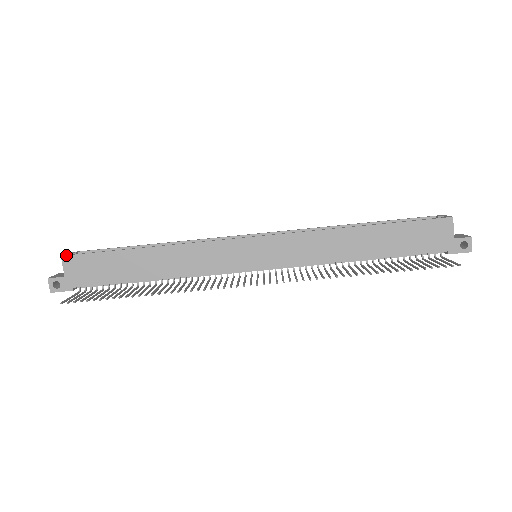
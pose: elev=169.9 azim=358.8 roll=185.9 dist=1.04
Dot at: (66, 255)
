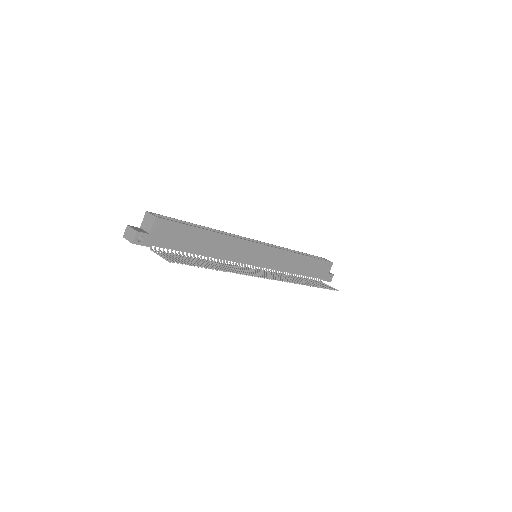
Dot at: (160, 217)
